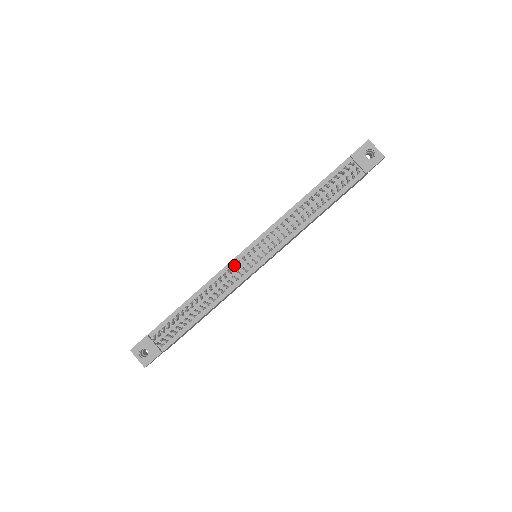
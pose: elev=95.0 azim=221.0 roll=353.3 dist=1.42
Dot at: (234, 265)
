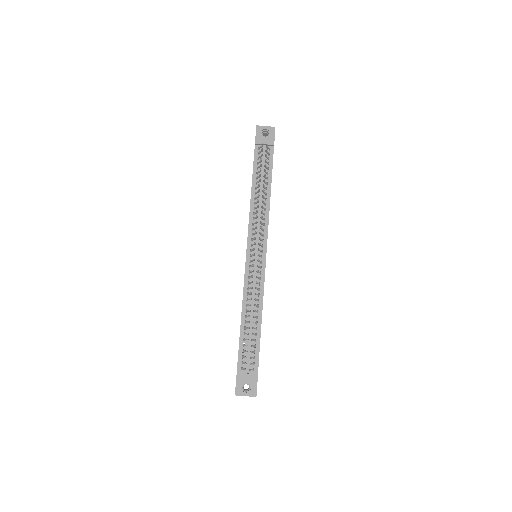
Dot at: (249, 271)
